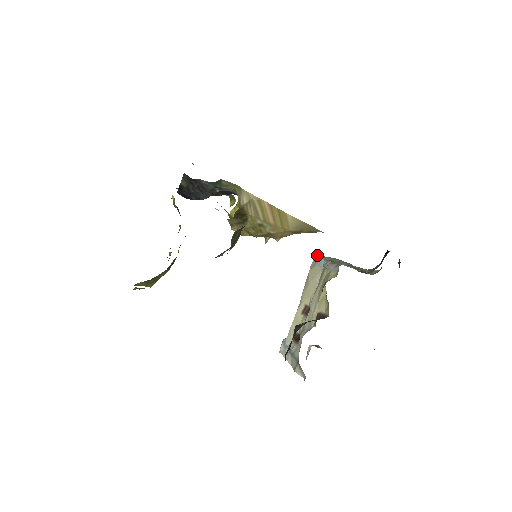
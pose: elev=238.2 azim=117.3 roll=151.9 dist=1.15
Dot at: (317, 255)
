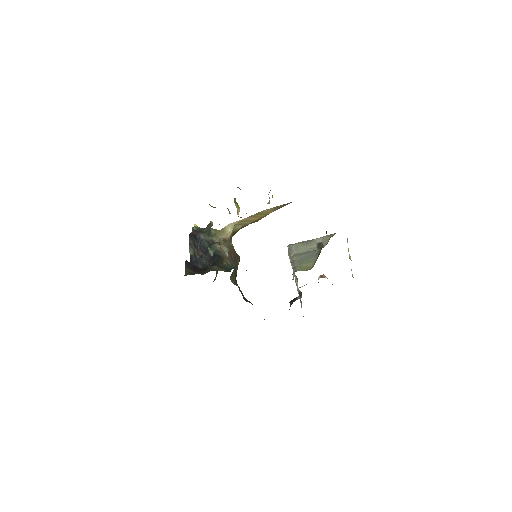
Dot at: (288, 246)
